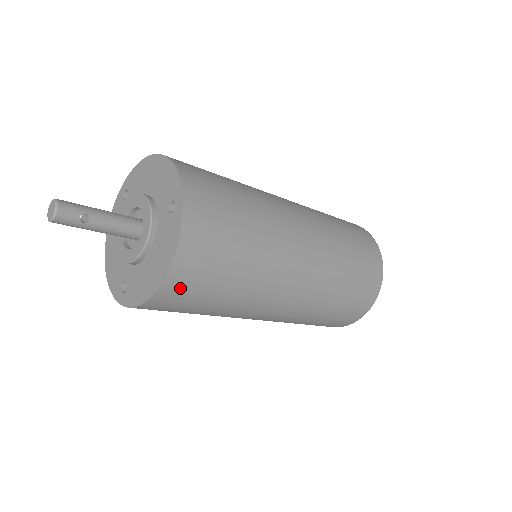
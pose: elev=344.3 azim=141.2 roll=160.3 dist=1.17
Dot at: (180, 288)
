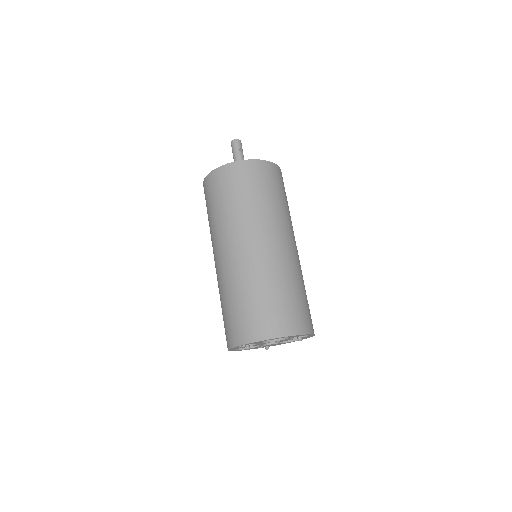
Dot at: (248, 170)
